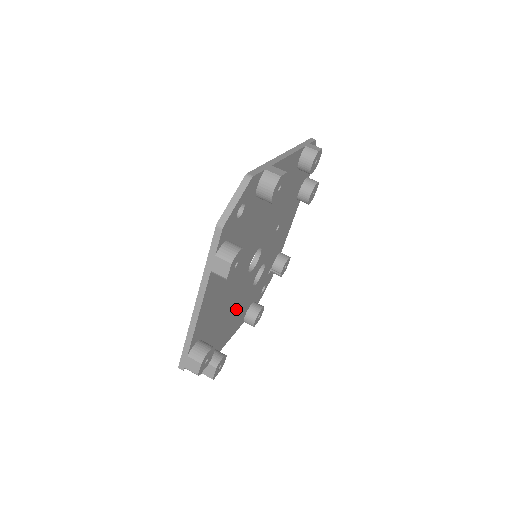
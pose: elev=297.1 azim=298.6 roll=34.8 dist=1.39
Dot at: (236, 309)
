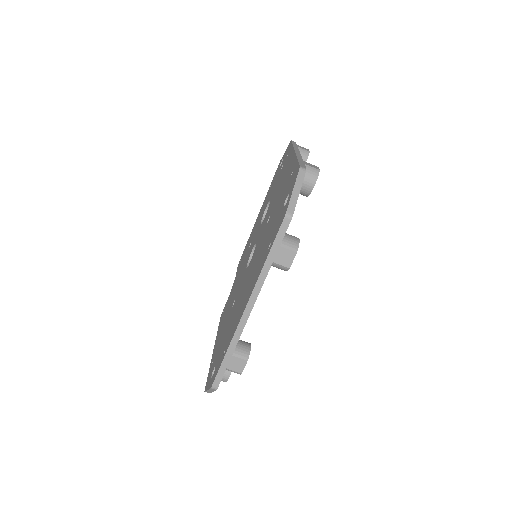
Dot at: occluded
